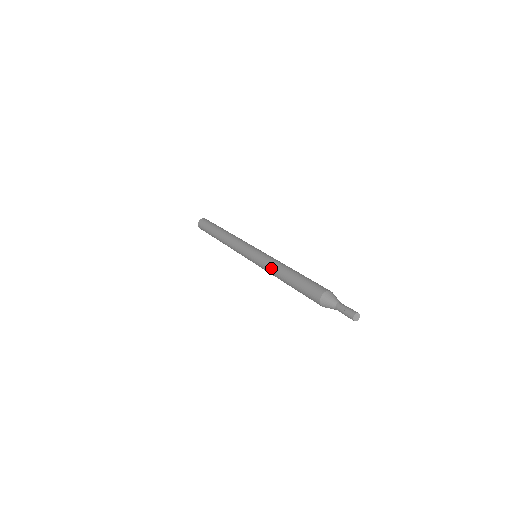
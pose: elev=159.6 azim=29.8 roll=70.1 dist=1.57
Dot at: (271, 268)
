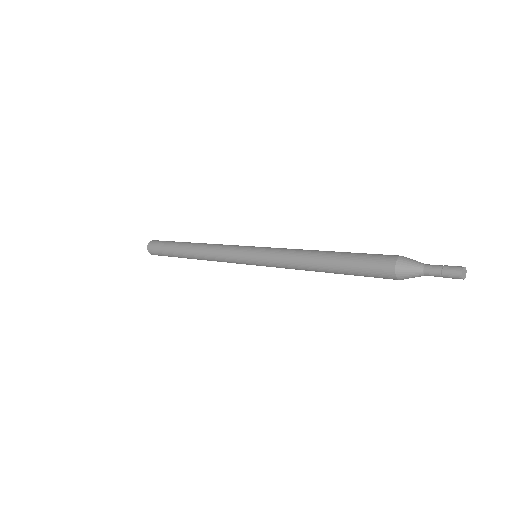
Dot at: (294, 254)
